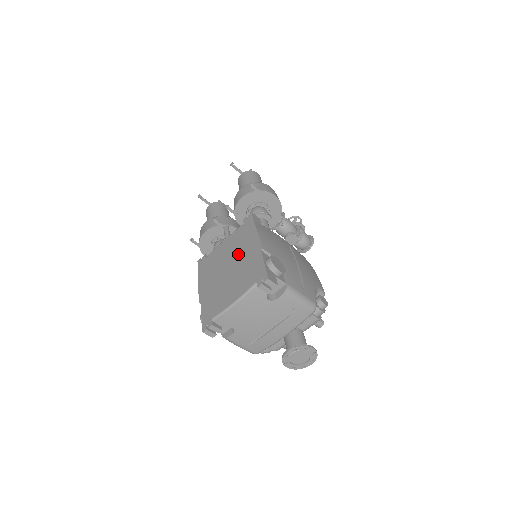
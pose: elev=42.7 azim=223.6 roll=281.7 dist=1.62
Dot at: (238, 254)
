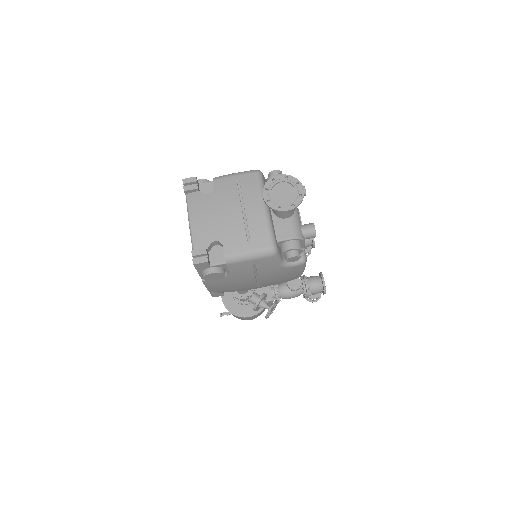
Dot at: occluded
